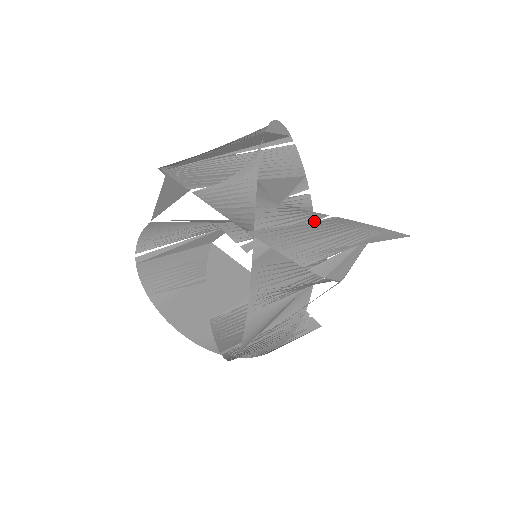
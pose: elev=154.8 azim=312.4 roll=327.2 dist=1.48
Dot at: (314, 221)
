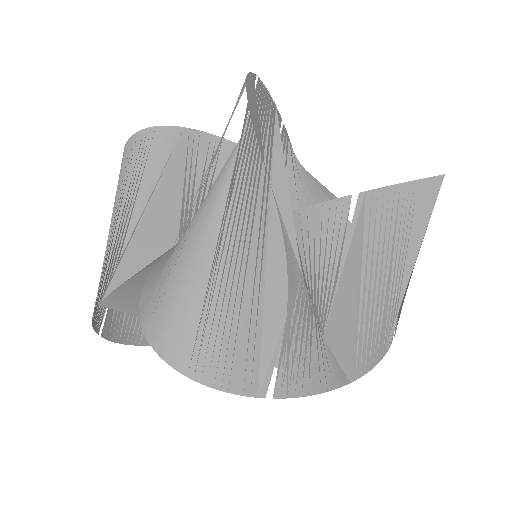
Dot at: occluded
